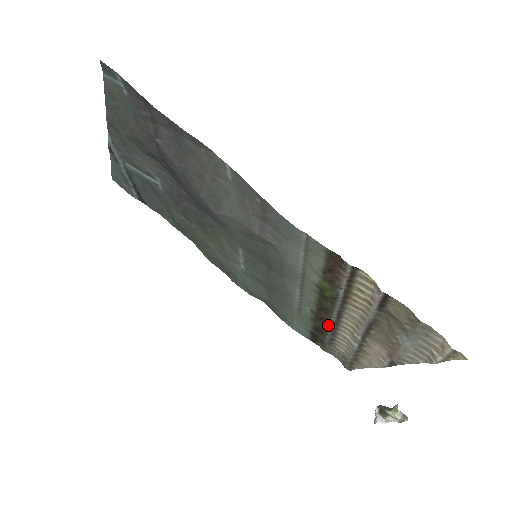
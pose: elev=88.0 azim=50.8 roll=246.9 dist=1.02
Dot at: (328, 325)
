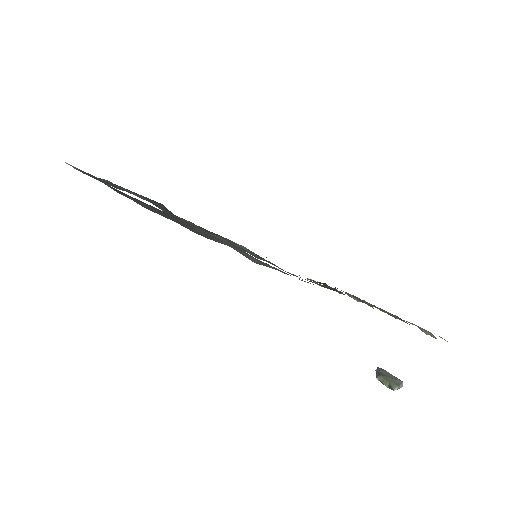
Dot at: occluded
